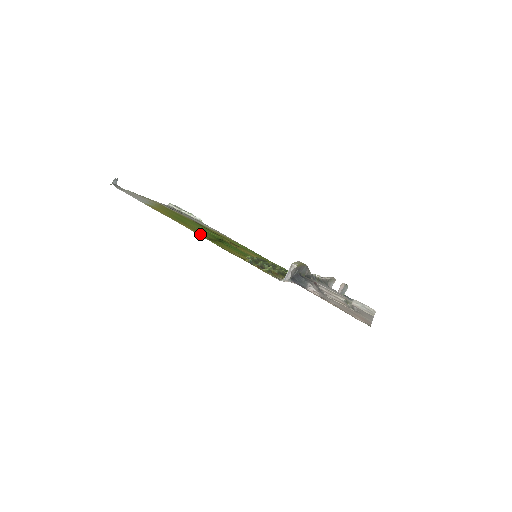
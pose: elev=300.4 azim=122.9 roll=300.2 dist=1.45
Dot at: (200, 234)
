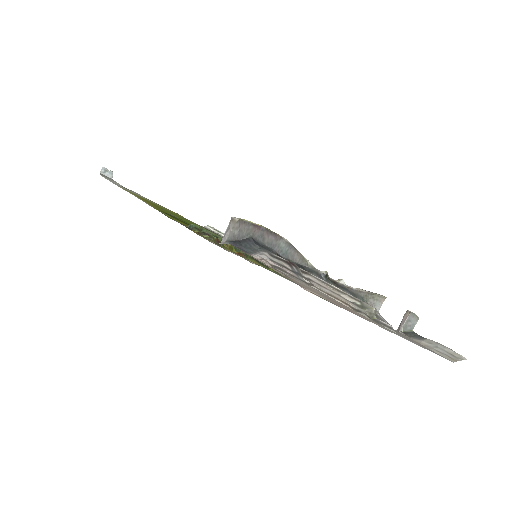
Dot at: (157, 208)
